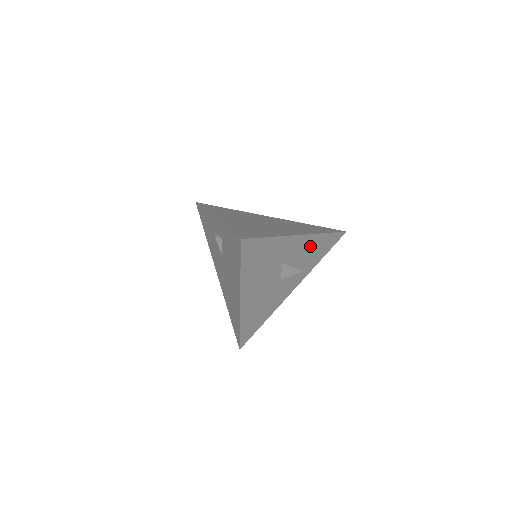
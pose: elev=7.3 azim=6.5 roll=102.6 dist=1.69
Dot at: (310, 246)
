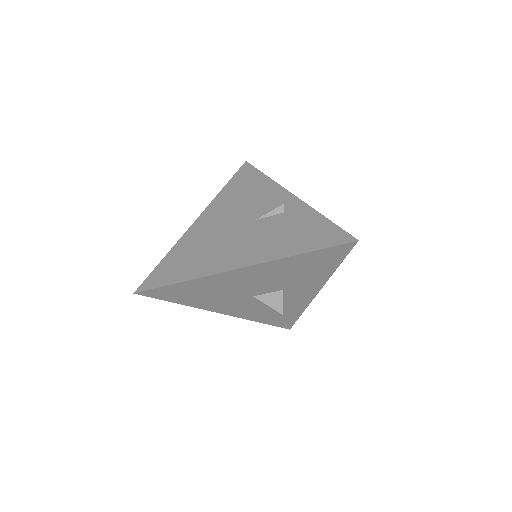
Dot at: (291, 306)
